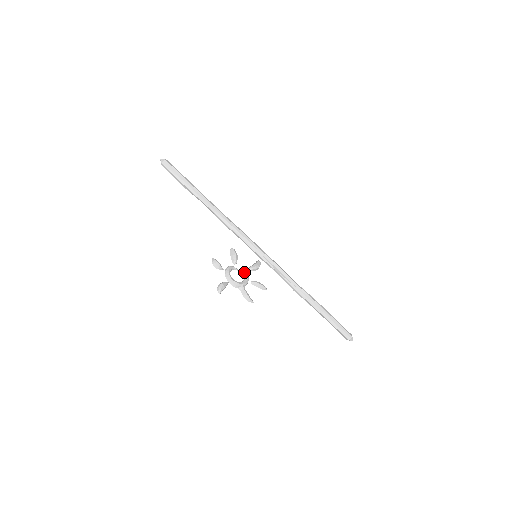
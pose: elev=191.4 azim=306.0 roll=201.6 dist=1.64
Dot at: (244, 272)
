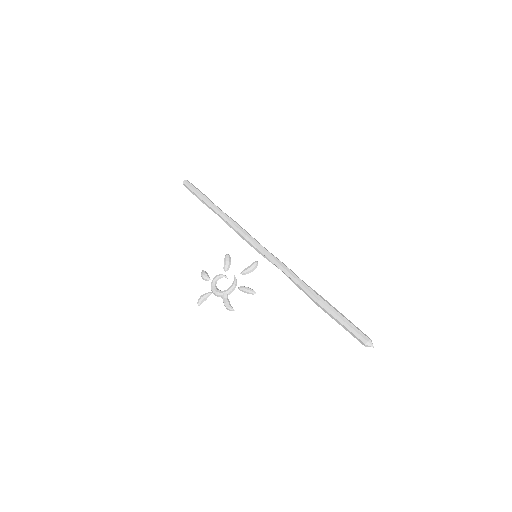
Dot at: (234, 278)
